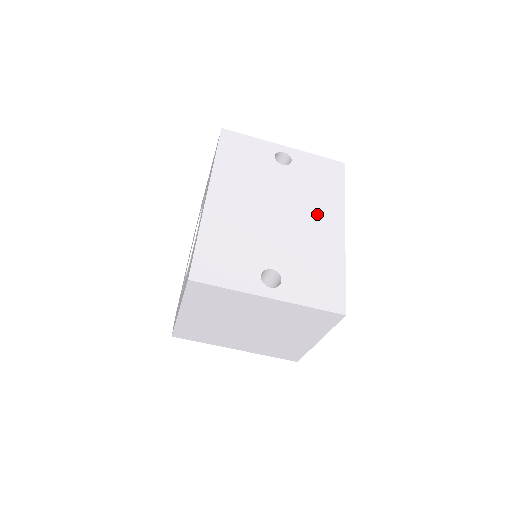
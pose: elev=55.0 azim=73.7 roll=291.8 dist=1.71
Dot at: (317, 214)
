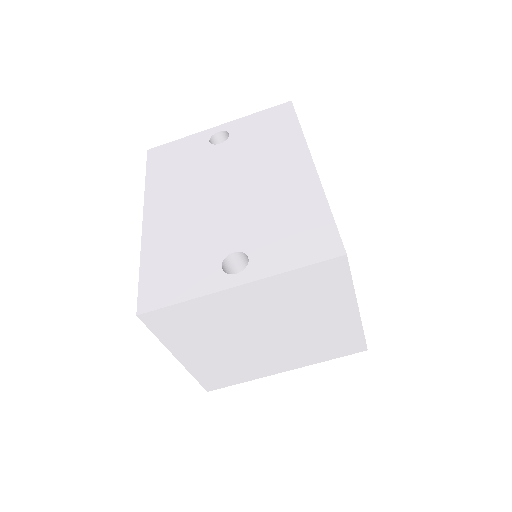
Dot at: (273, 167)
